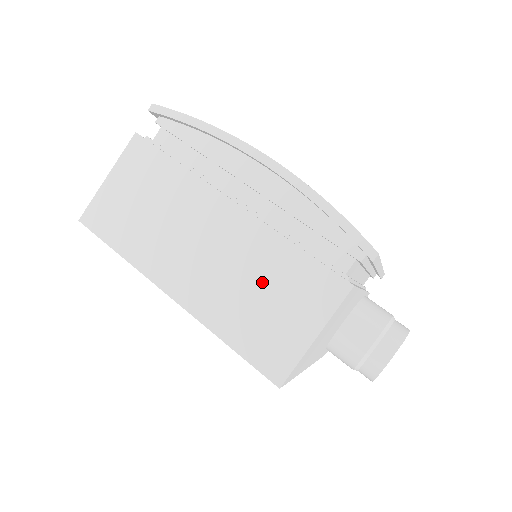
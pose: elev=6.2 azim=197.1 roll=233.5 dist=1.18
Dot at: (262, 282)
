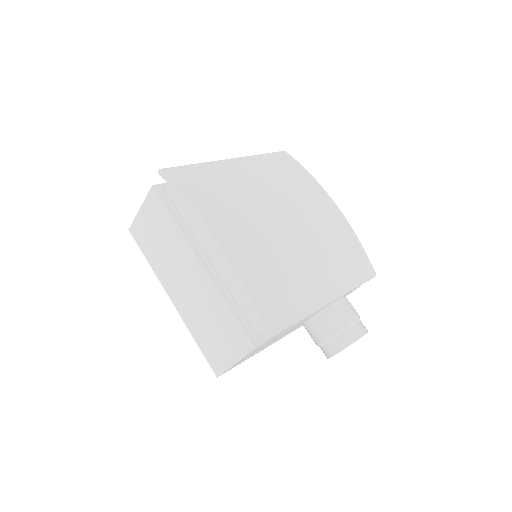
Dot at: (212, 319)
